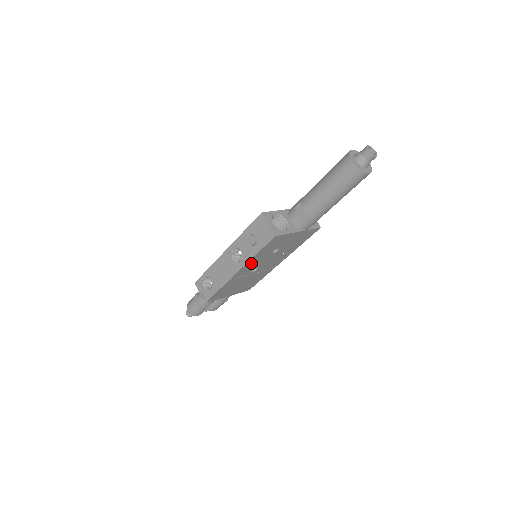
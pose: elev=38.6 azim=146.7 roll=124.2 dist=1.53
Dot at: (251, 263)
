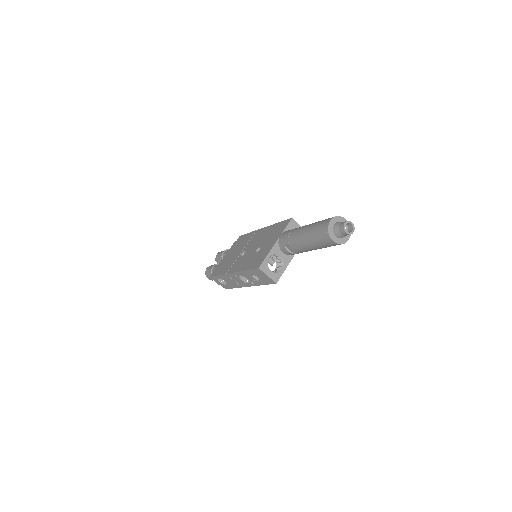
Dot at: occluded
